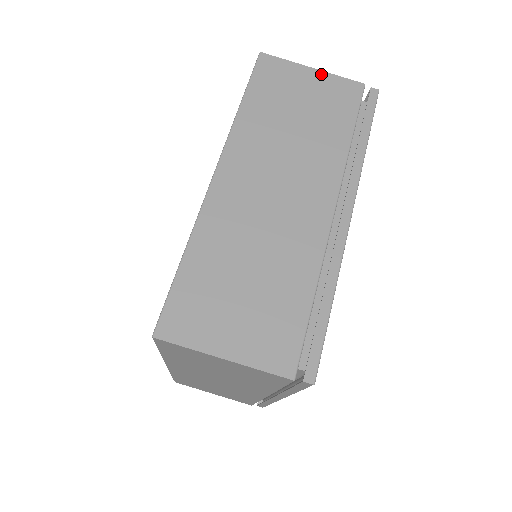
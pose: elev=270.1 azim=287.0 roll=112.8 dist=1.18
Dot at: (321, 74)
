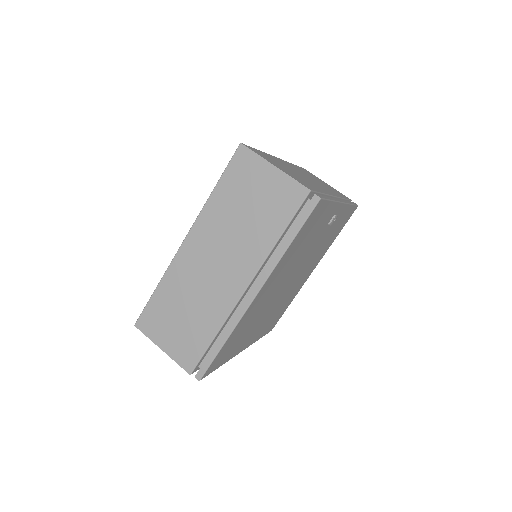
Dot at: occluded
